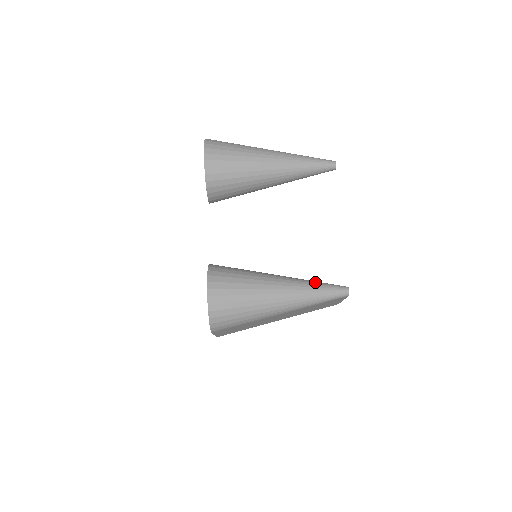
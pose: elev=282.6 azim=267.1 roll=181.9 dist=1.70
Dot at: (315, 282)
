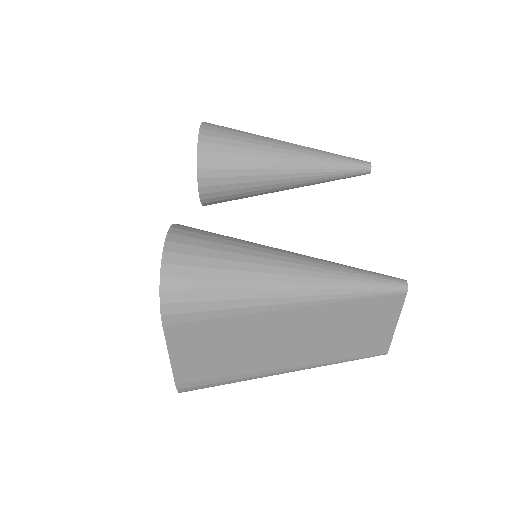
Dot at: (348, 266)
